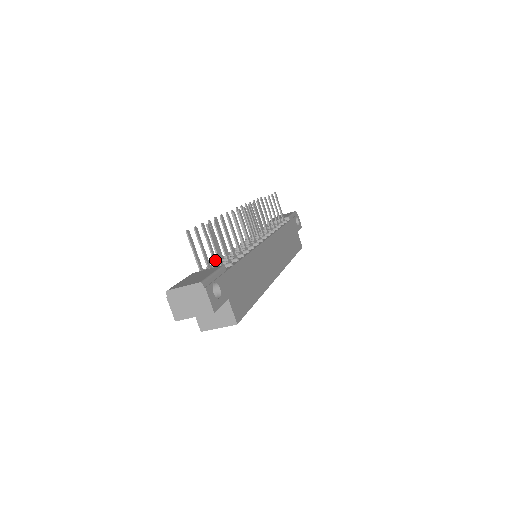
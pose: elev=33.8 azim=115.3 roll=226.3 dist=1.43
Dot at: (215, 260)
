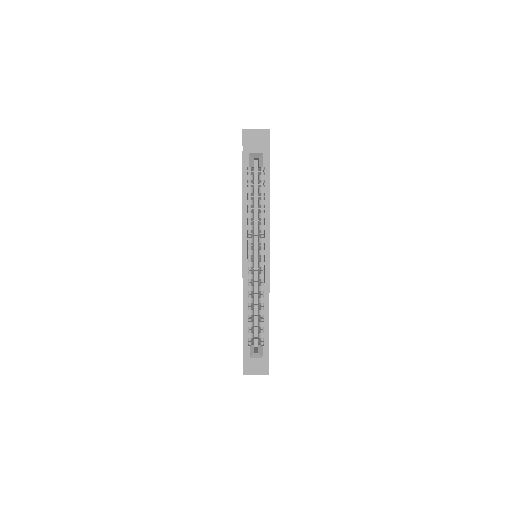
Dot at: occluded
